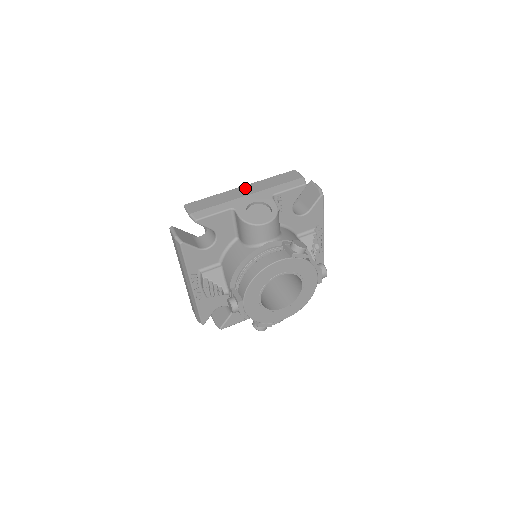
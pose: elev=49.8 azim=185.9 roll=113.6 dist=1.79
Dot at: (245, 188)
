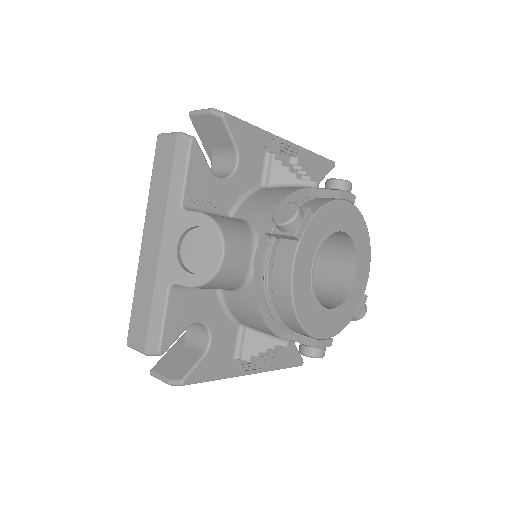
Dot at: (147, 239)
